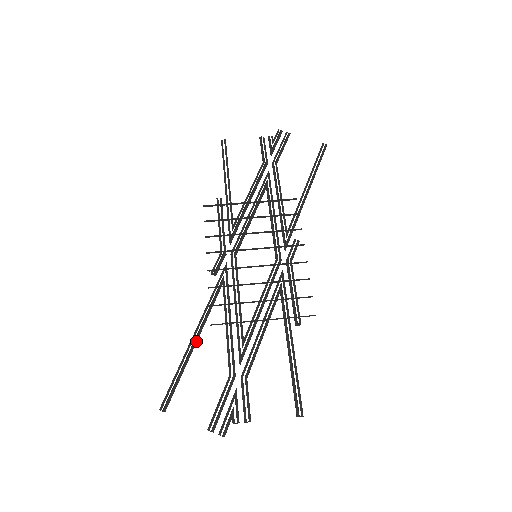
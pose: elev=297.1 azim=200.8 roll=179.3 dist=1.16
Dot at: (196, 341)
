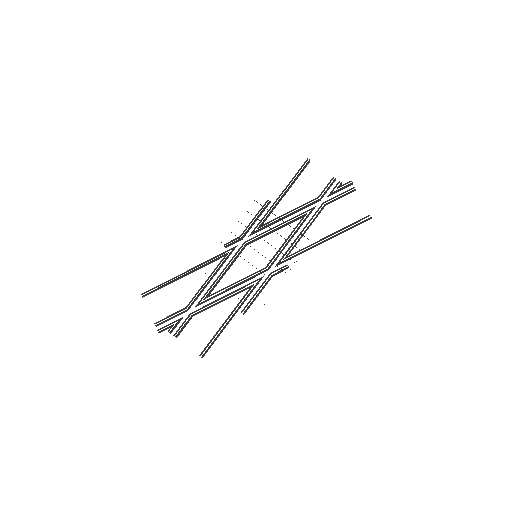
Dot at: occluded
